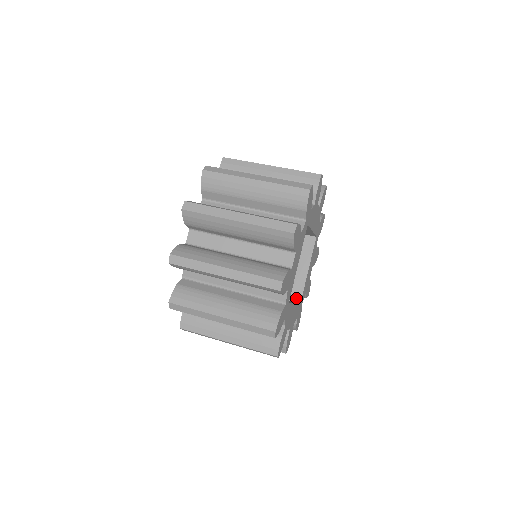
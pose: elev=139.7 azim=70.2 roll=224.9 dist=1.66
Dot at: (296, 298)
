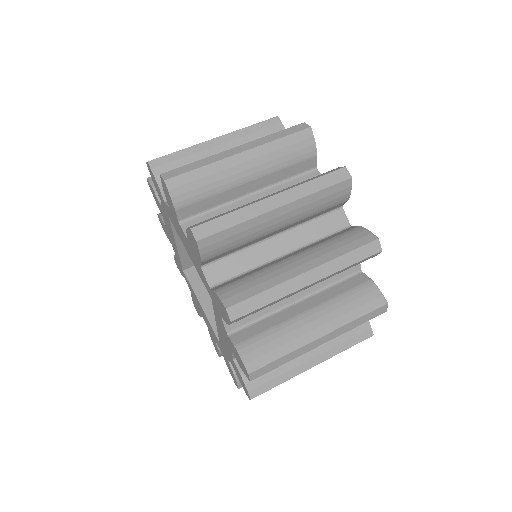
Dot at: occluded
